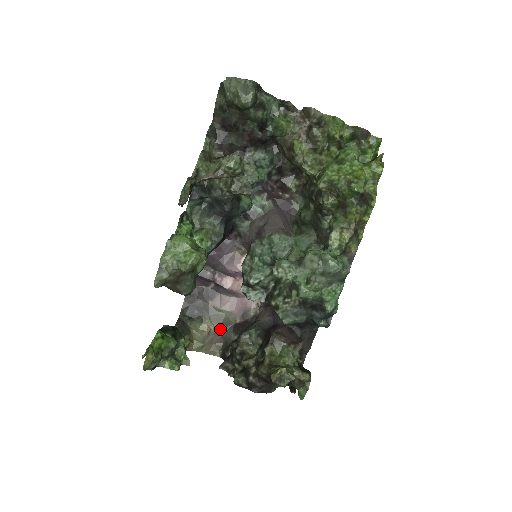
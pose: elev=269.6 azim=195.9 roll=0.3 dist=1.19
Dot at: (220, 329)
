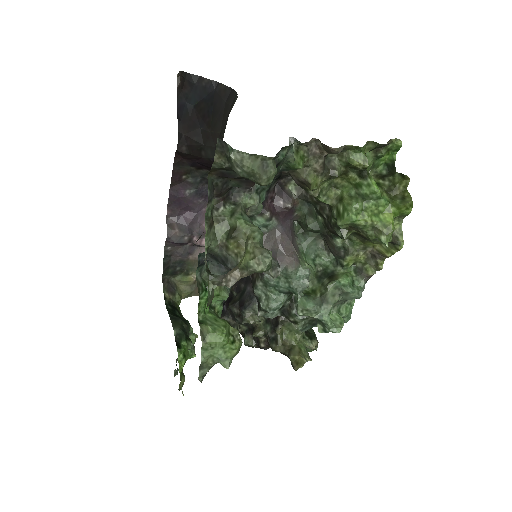
Dot at: occluded
